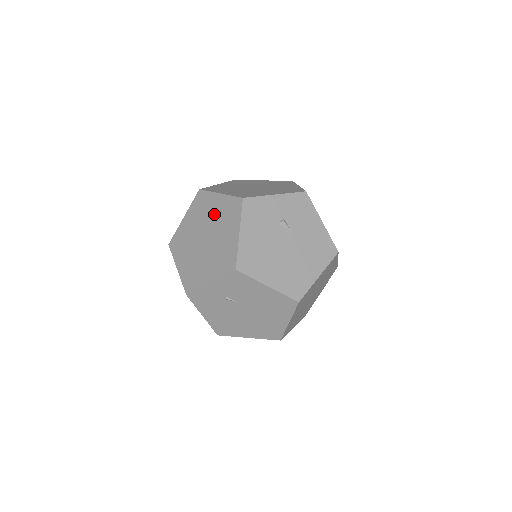
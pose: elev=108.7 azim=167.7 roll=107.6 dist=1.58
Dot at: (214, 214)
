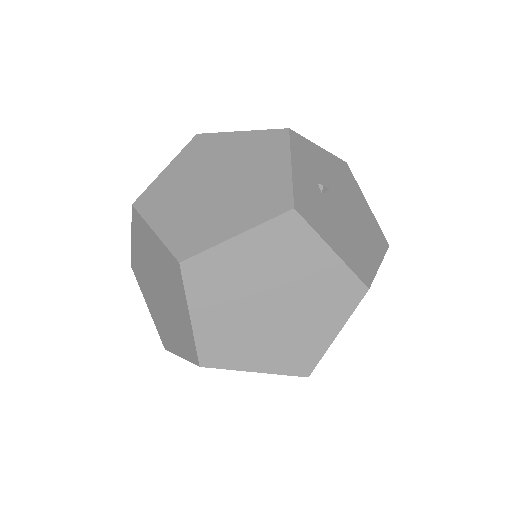
Dot at: (256, 267)
